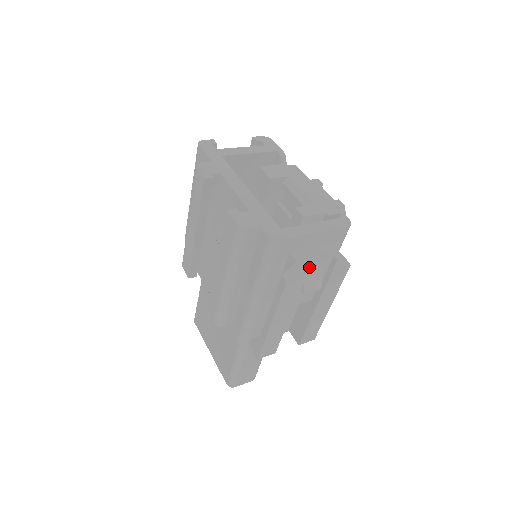
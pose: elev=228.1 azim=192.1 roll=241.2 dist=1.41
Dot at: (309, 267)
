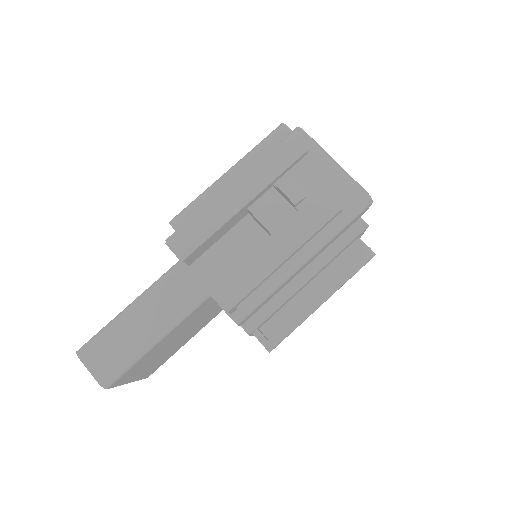
Dot at: (306, 150)
